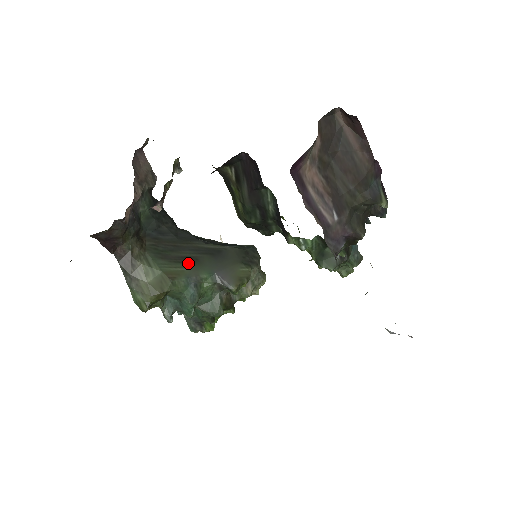
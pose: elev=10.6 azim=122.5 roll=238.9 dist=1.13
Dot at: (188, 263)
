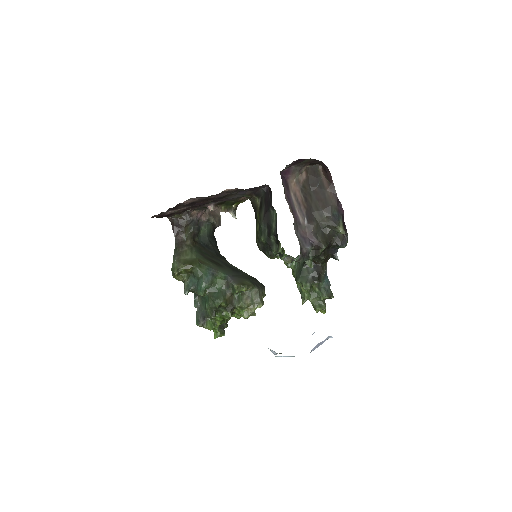
Dot at: (215, 264)
